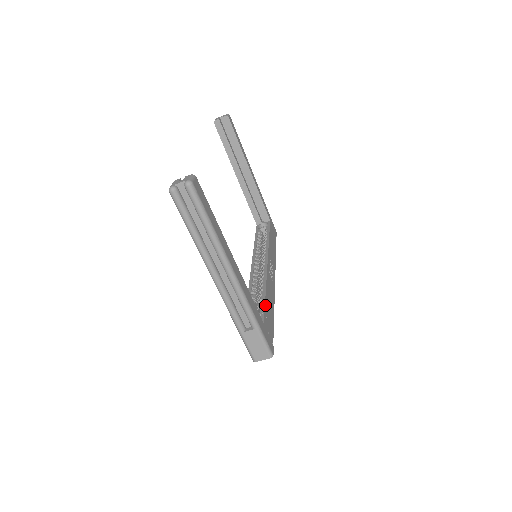
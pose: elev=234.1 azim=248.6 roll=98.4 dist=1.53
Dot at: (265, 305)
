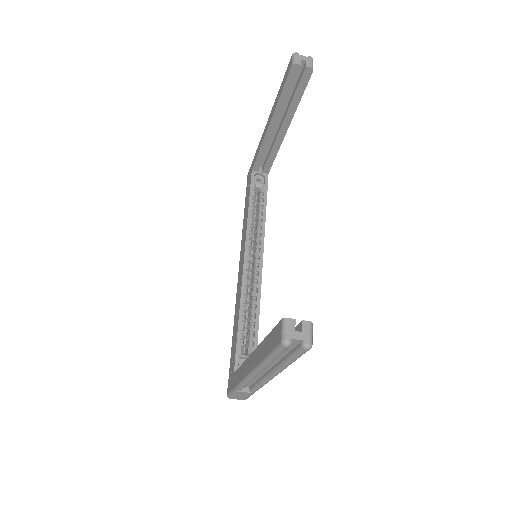
Dot at: (257, 344)
